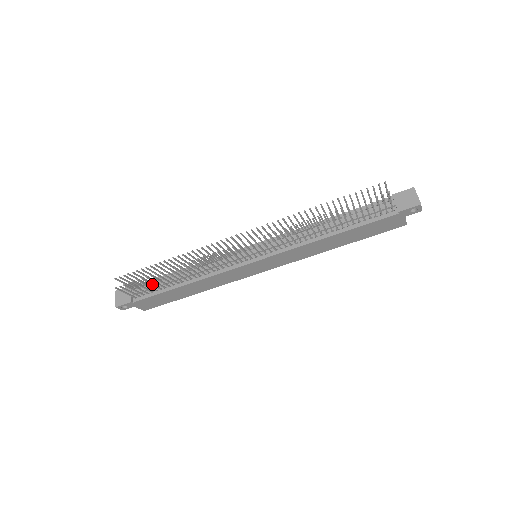
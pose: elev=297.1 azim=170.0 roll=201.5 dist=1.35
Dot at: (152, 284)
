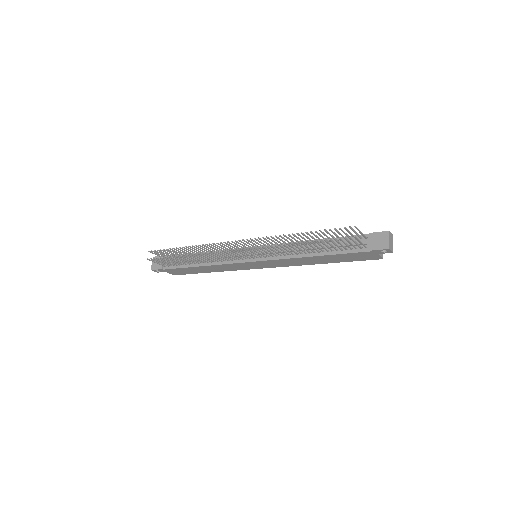
Dot at: (175, 261)
